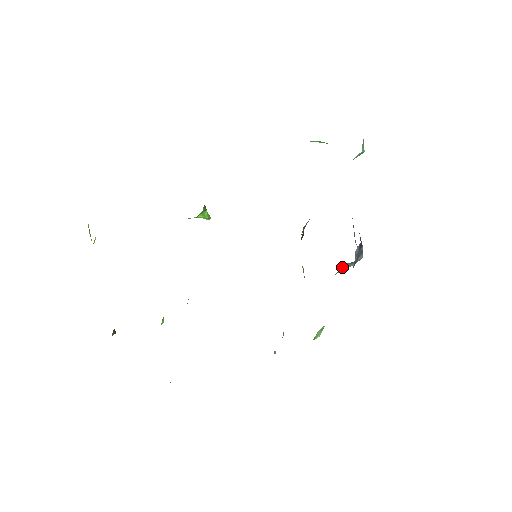
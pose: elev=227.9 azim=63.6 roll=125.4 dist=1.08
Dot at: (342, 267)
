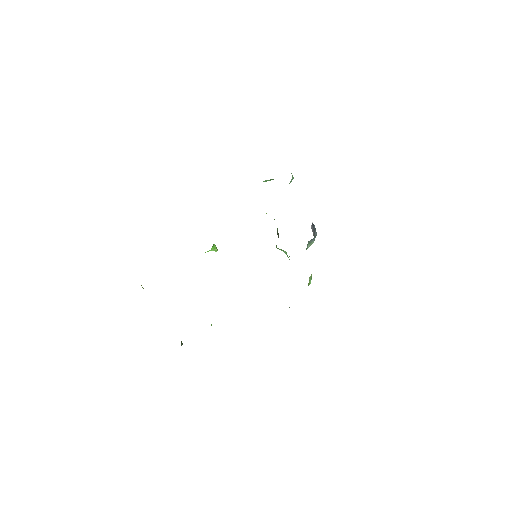
Dot at: (308, 245)
